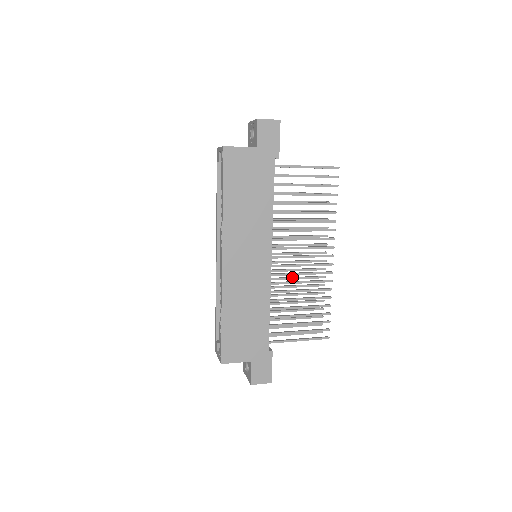
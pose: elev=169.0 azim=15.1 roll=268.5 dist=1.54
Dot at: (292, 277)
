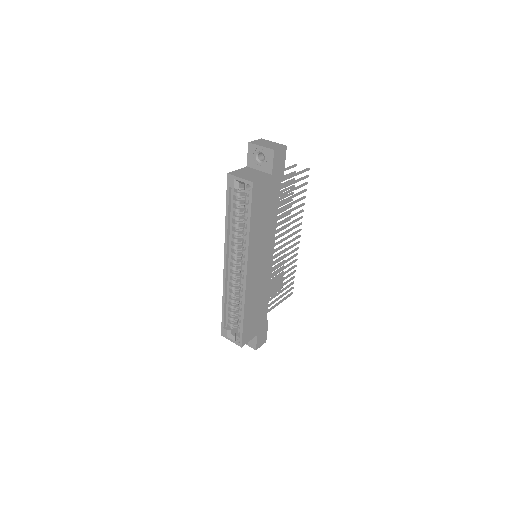
Dot at: occluded
